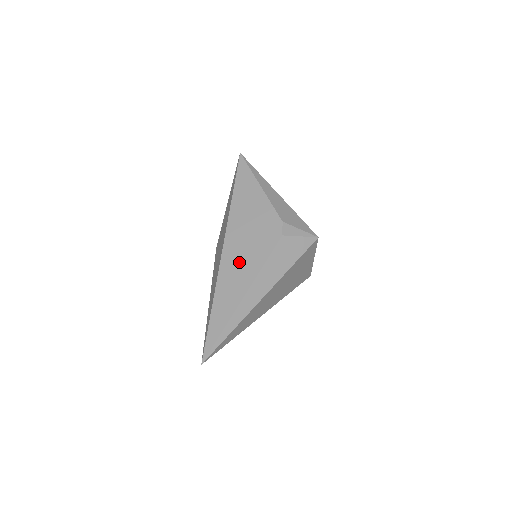
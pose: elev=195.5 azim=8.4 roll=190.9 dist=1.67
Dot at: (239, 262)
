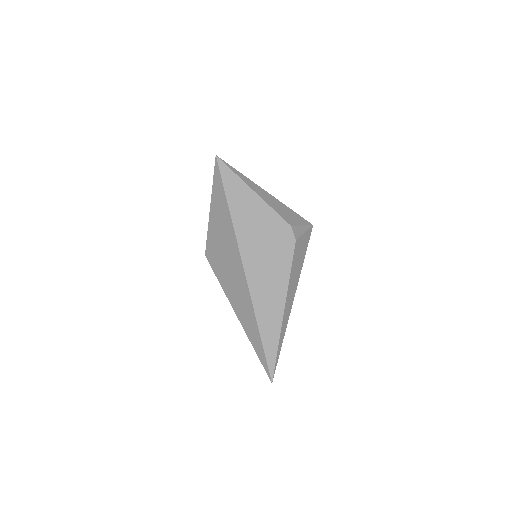
Dot at: (266, 279)
